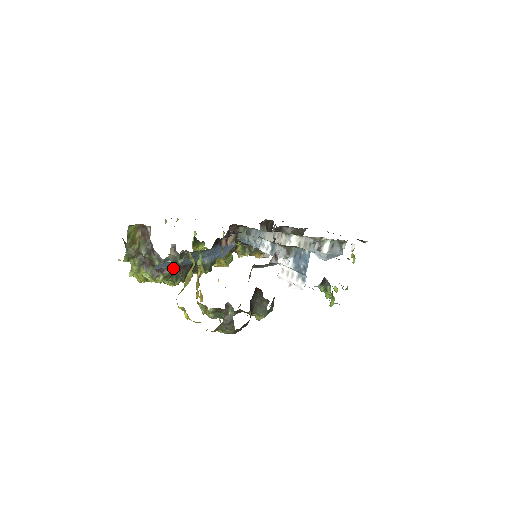
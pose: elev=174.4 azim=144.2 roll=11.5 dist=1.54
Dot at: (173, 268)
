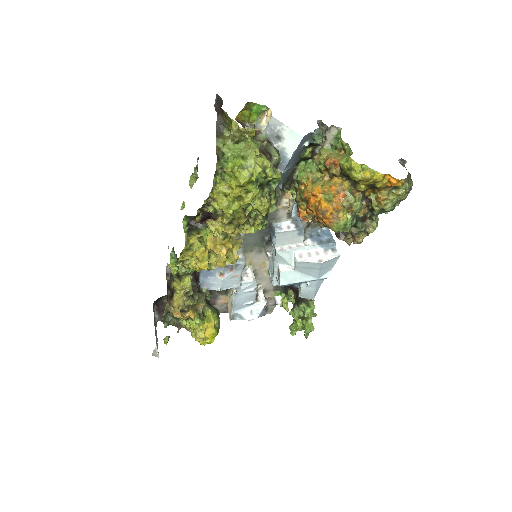
Dot at: occluded
